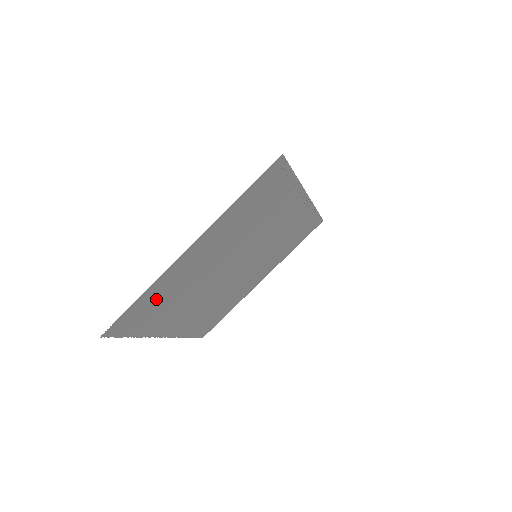
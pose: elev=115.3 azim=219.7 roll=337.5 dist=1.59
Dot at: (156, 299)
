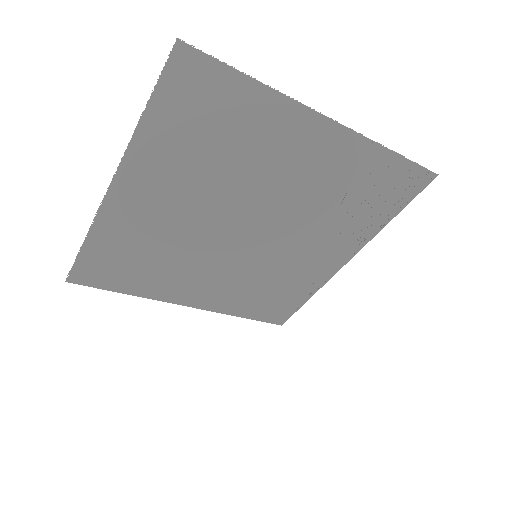
Dot at: (234, 117)
